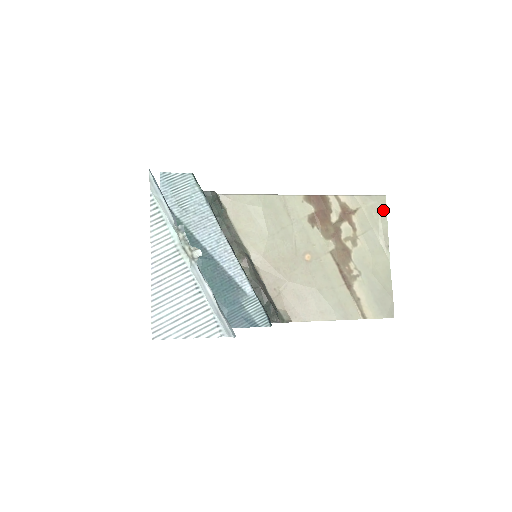
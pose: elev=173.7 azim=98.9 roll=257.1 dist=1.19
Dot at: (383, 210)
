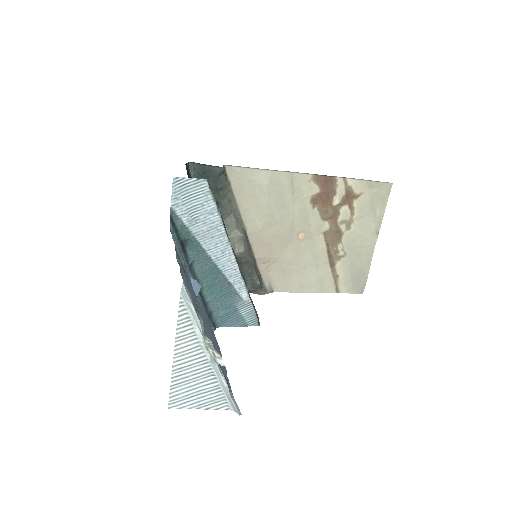
Dot at: (385, 197)
